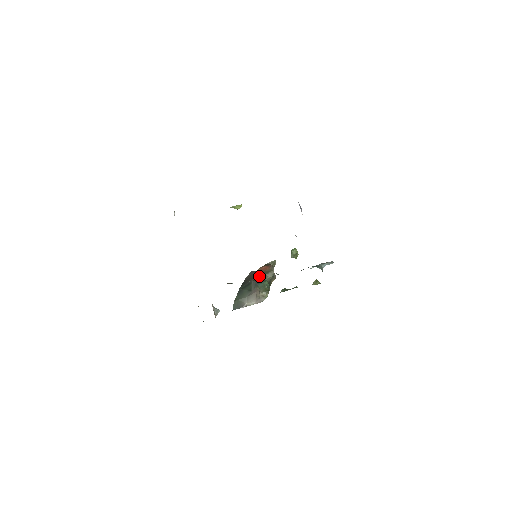
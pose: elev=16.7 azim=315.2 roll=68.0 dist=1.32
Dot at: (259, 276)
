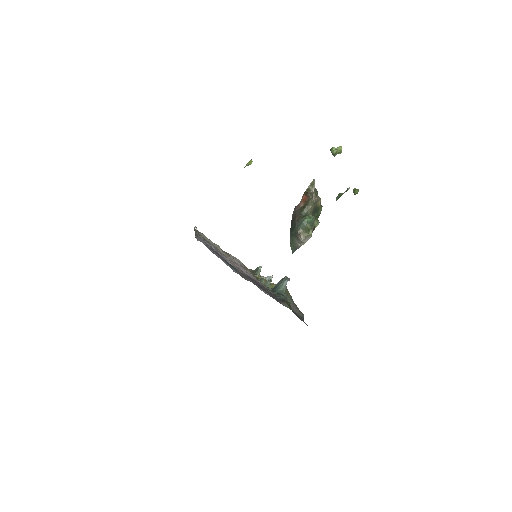
Dot at: (301, 211)
